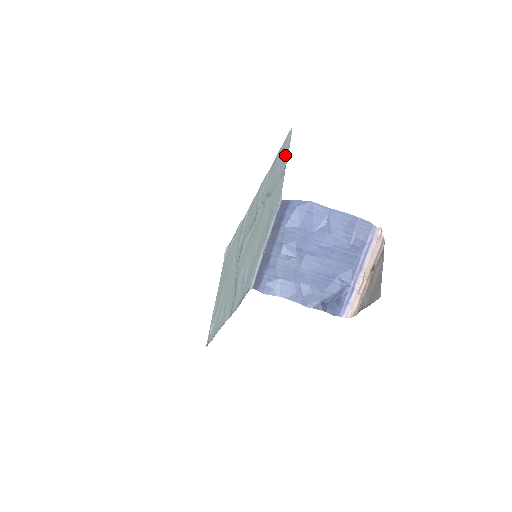
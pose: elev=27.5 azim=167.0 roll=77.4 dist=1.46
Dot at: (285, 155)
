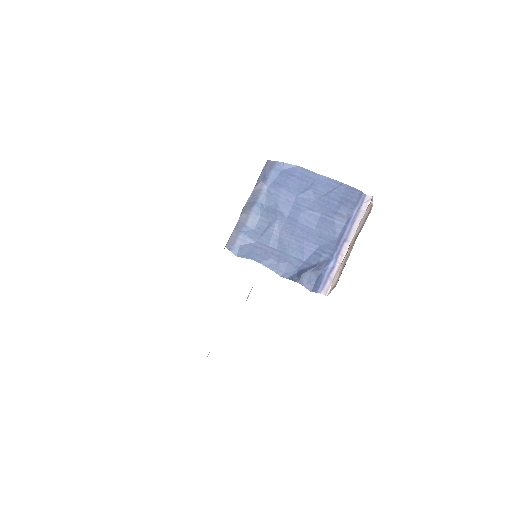
Dot at: occluded
